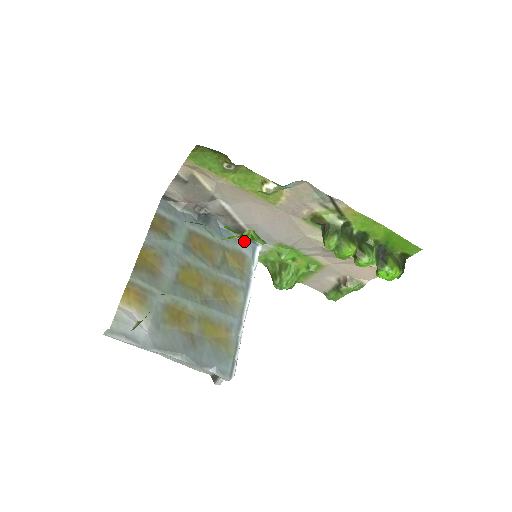
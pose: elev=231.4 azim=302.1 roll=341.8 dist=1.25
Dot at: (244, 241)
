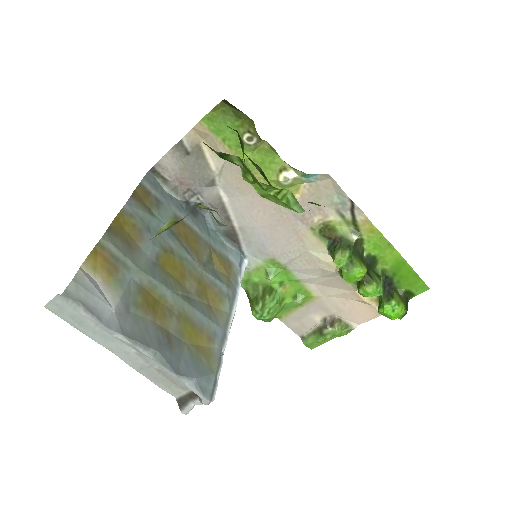
Dot at: (231, 248)
